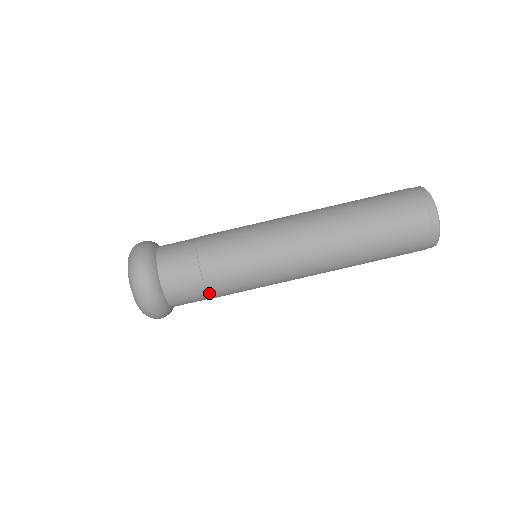
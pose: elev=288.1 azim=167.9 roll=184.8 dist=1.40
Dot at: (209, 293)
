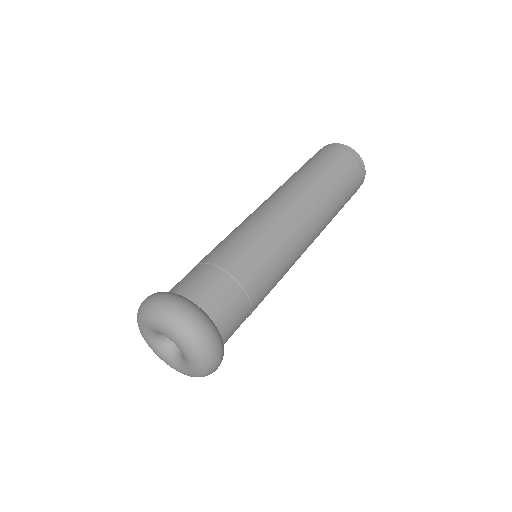
Dot at: (252, 309)
